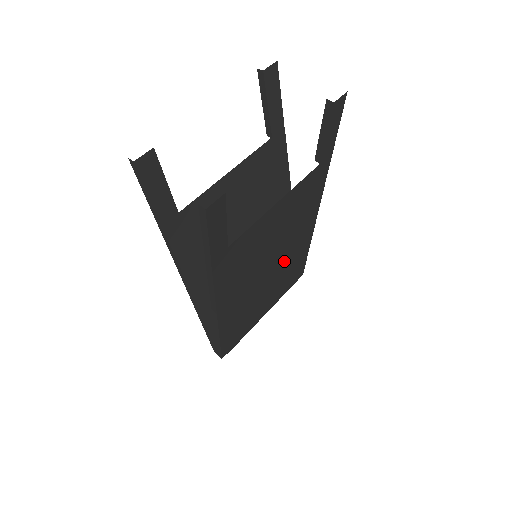
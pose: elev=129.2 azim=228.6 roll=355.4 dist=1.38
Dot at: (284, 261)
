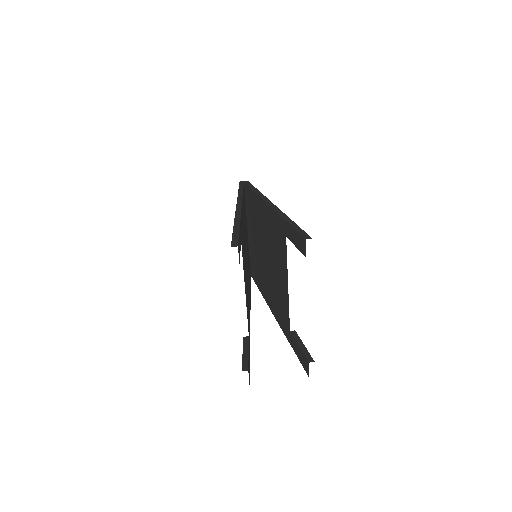
Dot at: occluded
